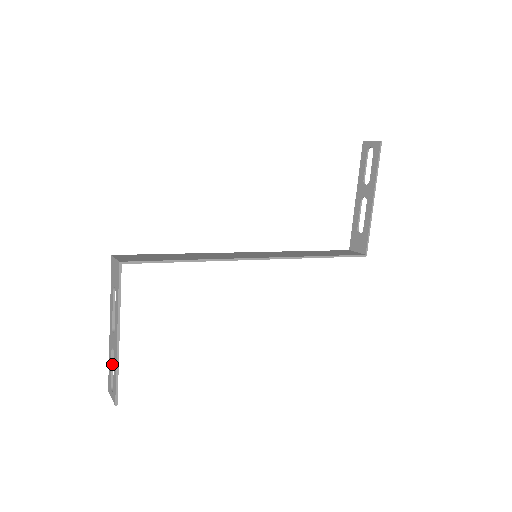
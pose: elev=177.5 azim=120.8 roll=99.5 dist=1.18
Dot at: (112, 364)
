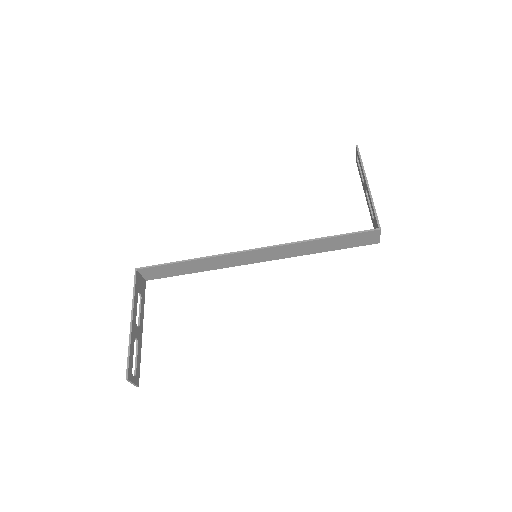
Dot at: (136, 356)
